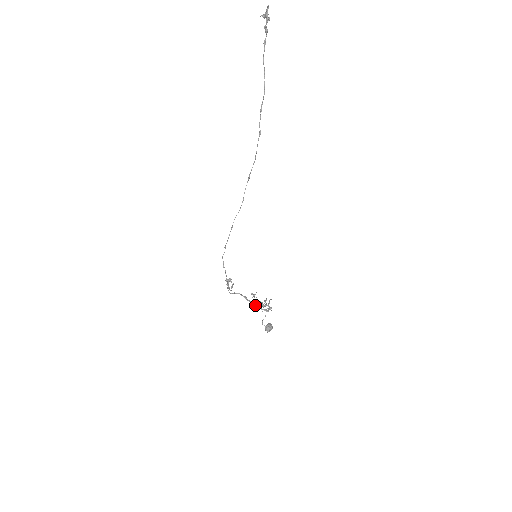
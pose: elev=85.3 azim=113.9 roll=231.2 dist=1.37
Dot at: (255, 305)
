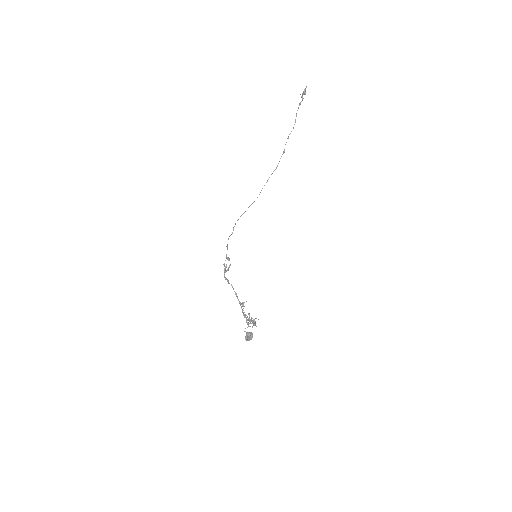
Dot at: (242, 310)
